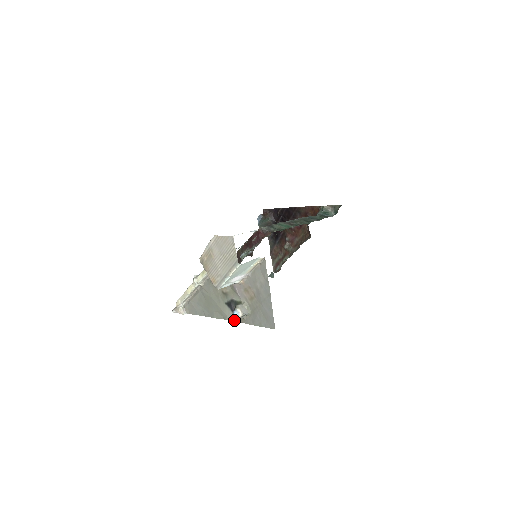
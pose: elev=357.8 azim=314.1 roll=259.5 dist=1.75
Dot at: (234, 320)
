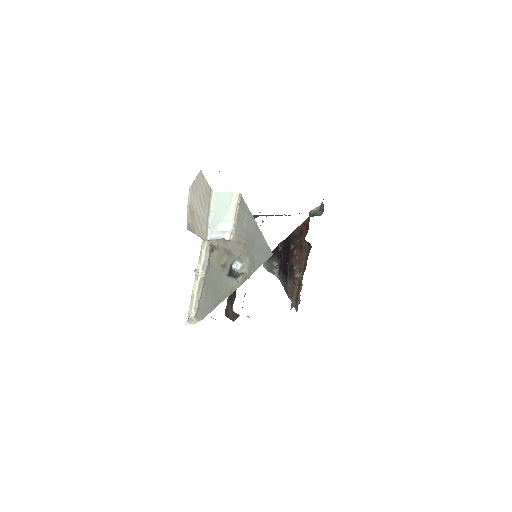
Dot at: (239, 285)
